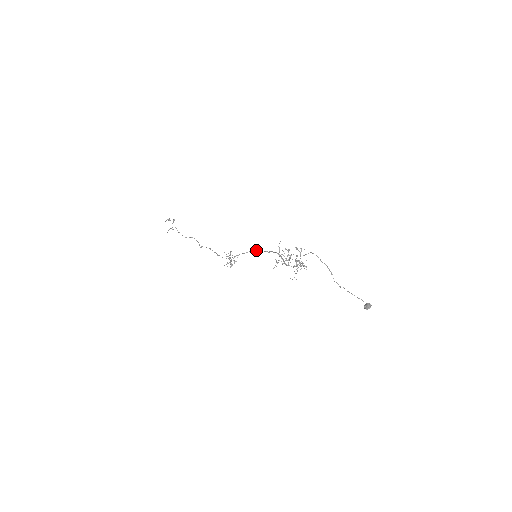
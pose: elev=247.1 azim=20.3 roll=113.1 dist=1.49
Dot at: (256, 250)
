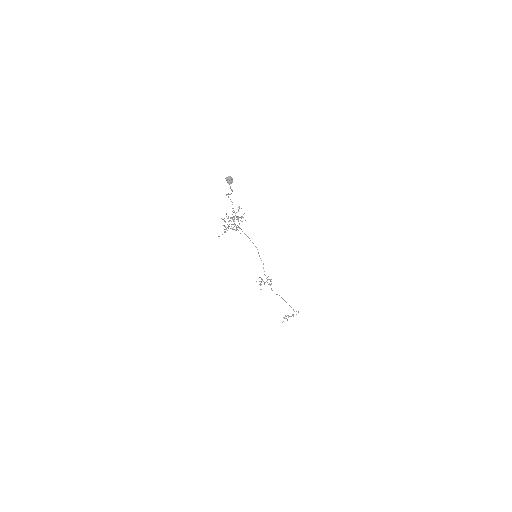
Dot at: (258, 253)
